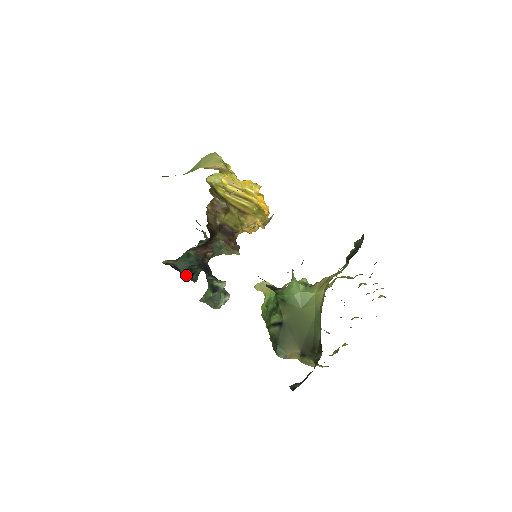
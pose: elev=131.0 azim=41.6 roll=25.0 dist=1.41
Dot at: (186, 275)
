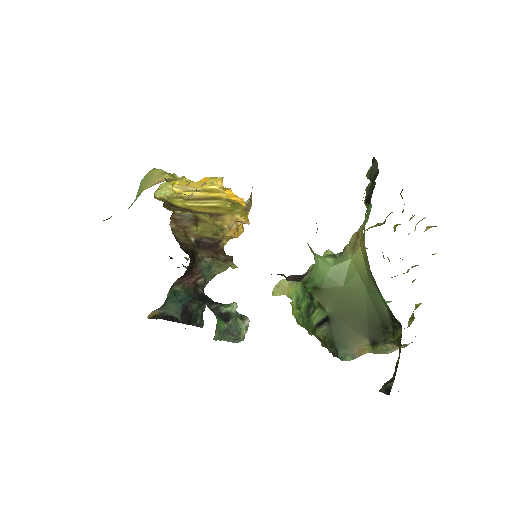
Dot at: (188, 323)
